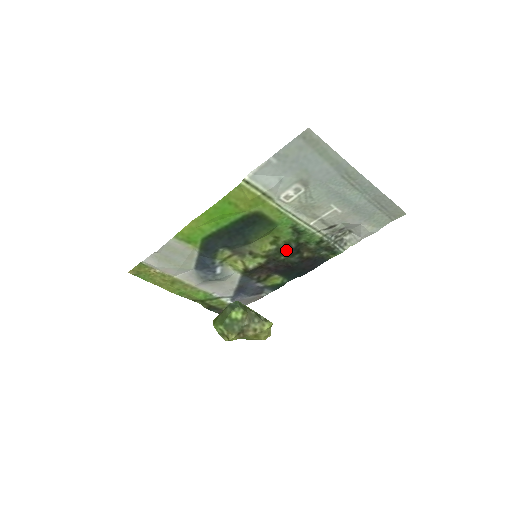
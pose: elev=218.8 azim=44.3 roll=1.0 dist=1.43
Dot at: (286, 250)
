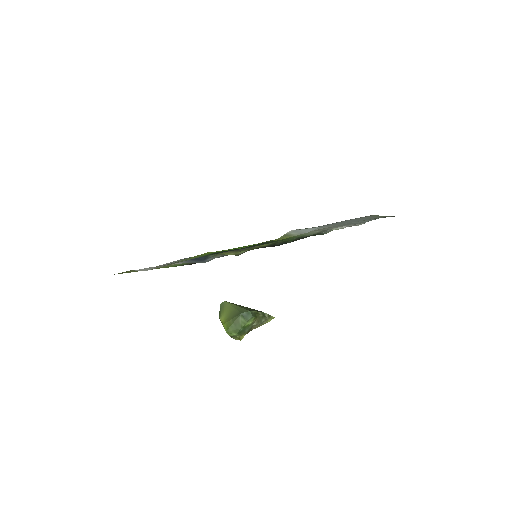
Dot at: occluded
